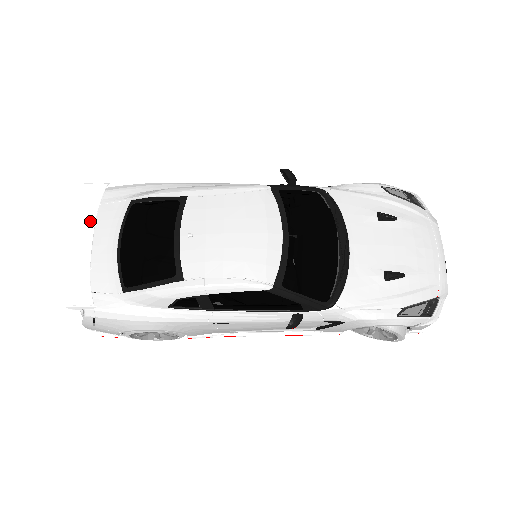
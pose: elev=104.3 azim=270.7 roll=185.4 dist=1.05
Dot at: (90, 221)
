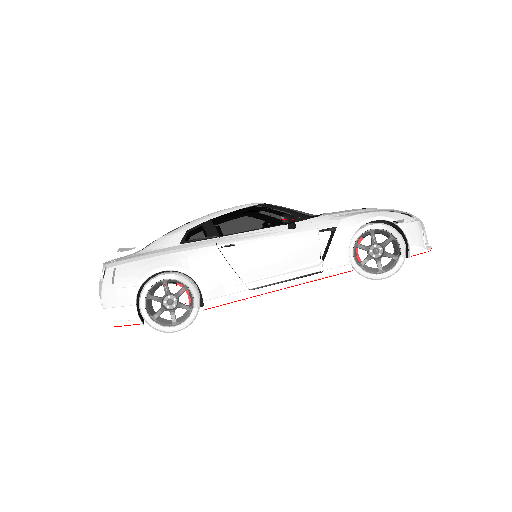
Dot at: occluded
